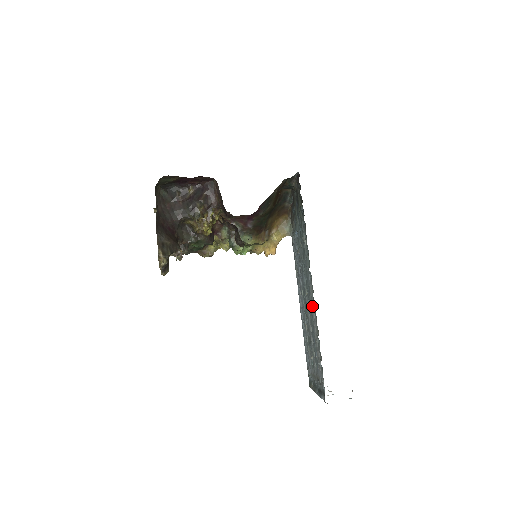
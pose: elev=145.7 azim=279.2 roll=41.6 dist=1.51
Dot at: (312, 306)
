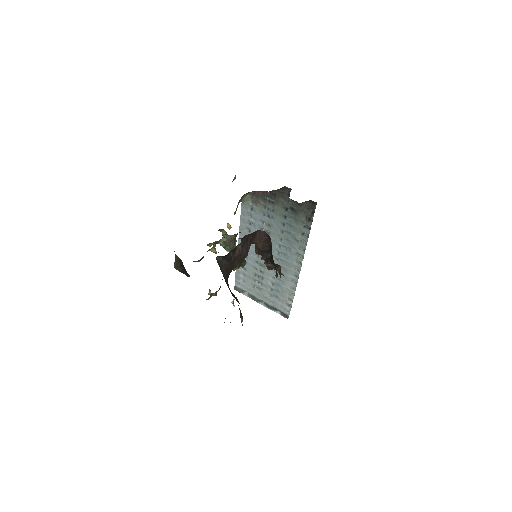
Dot at: (290, 275)
